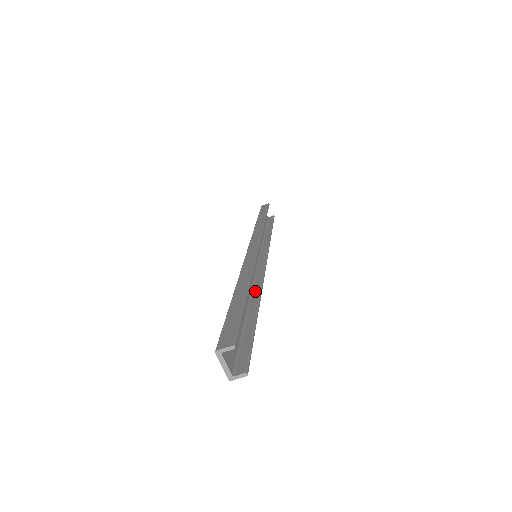
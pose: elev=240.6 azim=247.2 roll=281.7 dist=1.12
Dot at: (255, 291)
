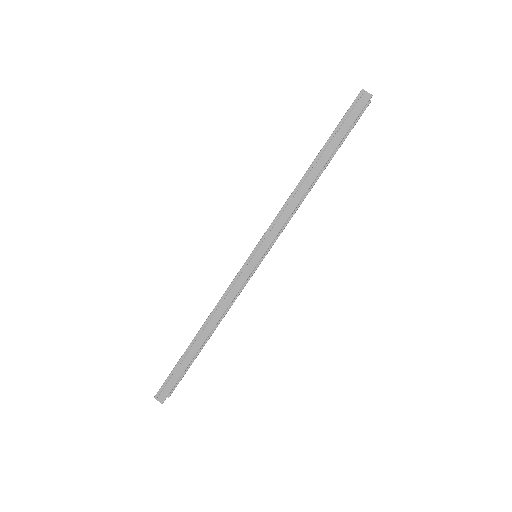
Dot at: (296, 199)
